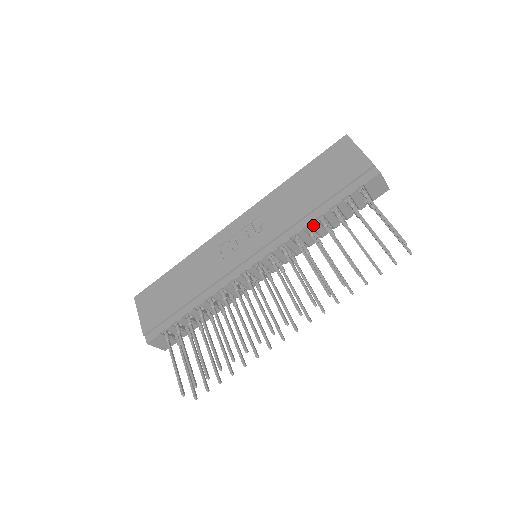
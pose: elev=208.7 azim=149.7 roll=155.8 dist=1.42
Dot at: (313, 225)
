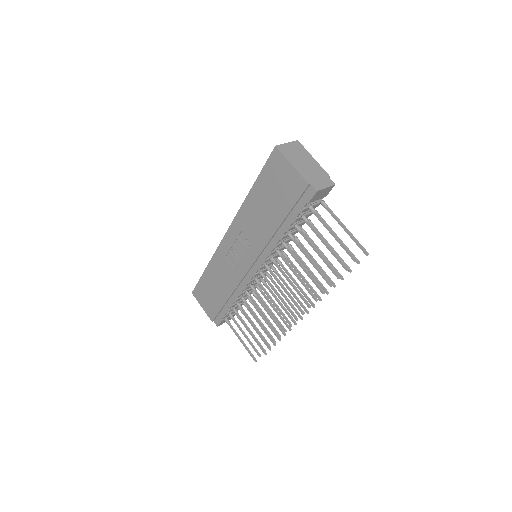
Dot at: (284, 238)
